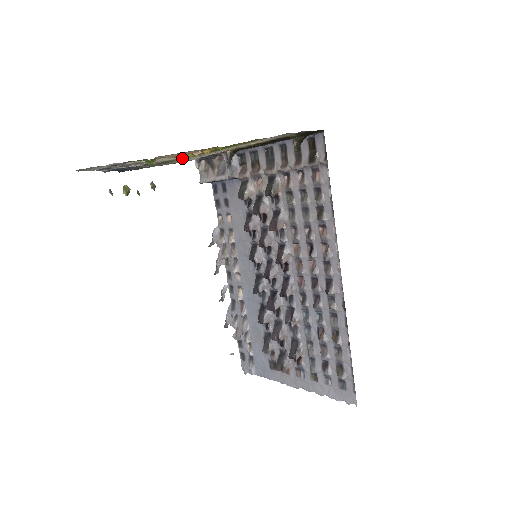
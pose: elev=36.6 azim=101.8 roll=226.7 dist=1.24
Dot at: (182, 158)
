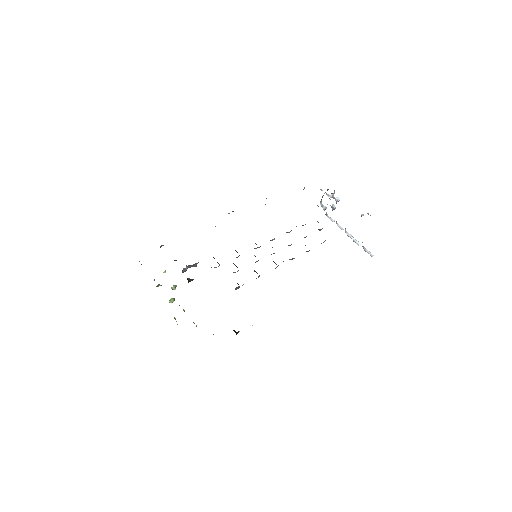
Dot at: occluded
